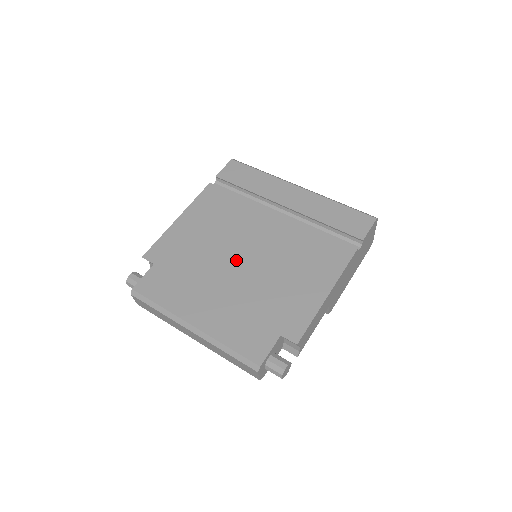
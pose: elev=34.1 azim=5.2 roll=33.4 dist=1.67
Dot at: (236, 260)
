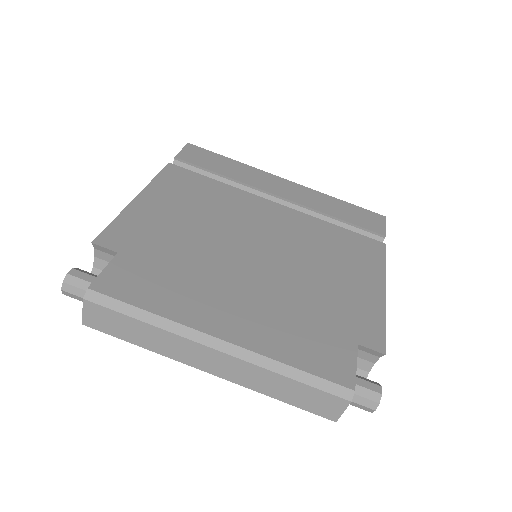
Dot at: (248, 251)
